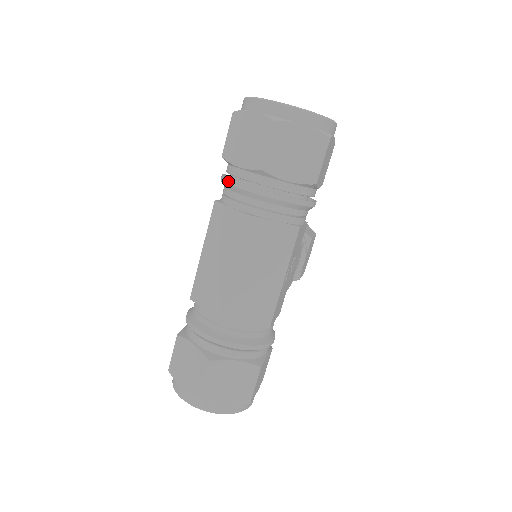
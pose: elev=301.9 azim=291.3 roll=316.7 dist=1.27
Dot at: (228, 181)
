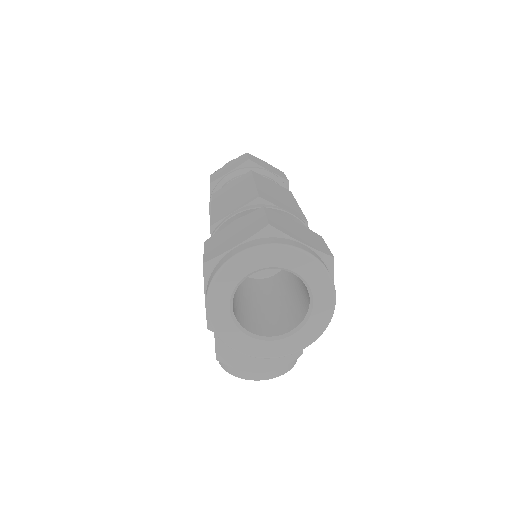
Dot at: (222, 178)
